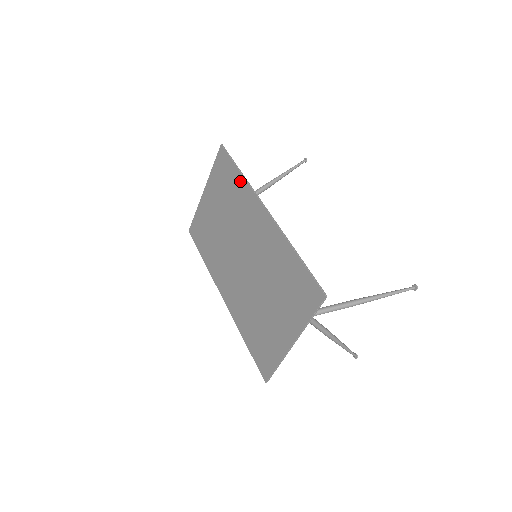
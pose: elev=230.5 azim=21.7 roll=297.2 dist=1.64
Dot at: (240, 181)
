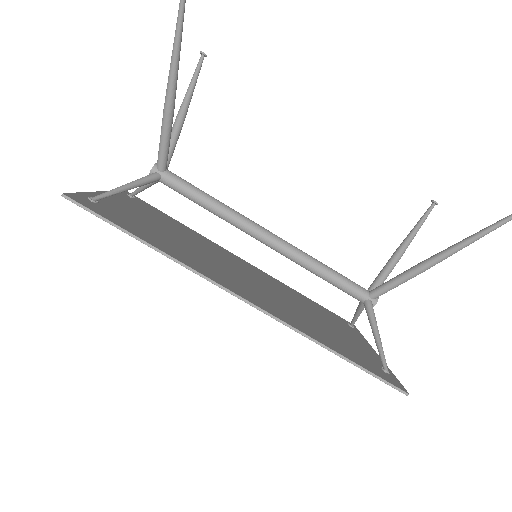
Dot at: occluded
